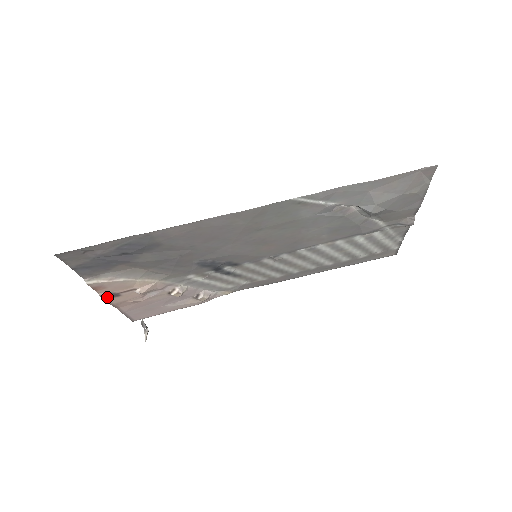
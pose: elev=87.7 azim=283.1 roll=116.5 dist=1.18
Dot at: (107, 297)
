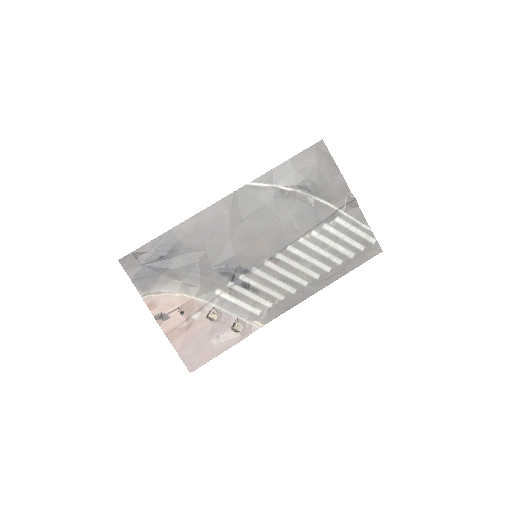
Dot at: (160, 319)
